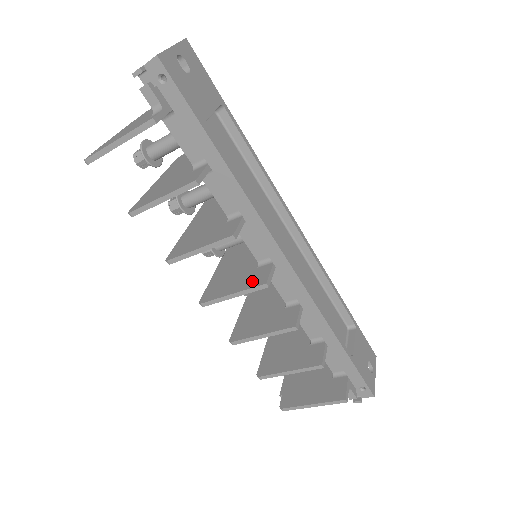
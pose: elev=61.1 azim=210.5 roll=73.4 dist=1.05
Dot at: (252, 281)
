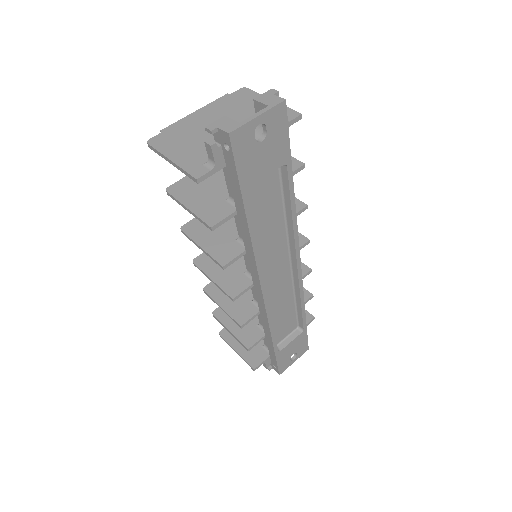
Dot at: (230, 284)
